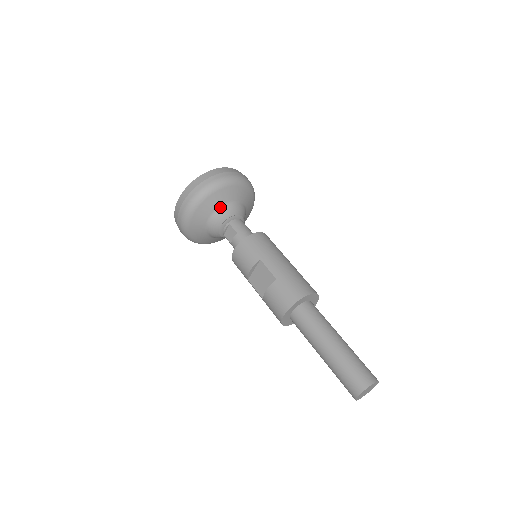
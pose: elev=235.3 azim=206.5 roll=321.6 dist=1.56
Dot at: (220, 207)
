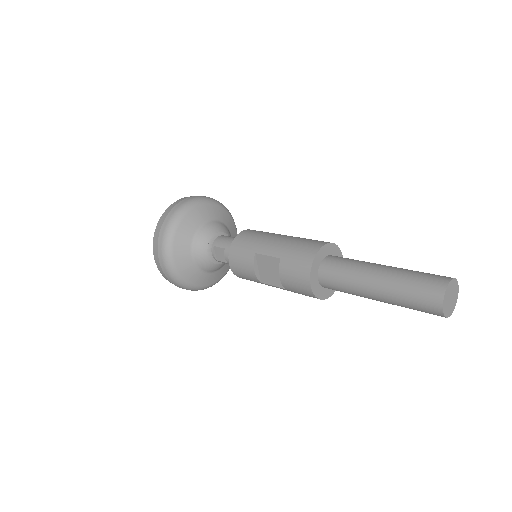
Dot at: (194, 237)
